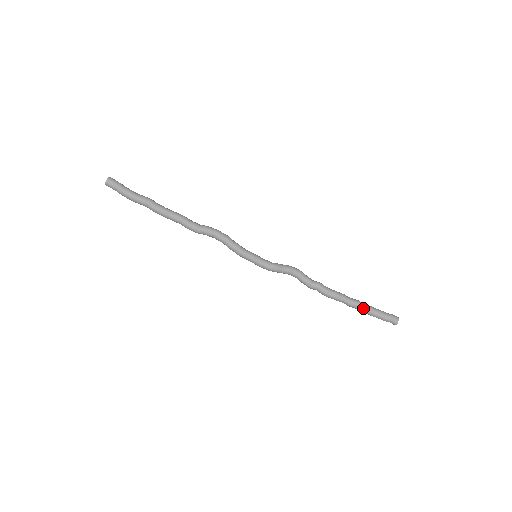
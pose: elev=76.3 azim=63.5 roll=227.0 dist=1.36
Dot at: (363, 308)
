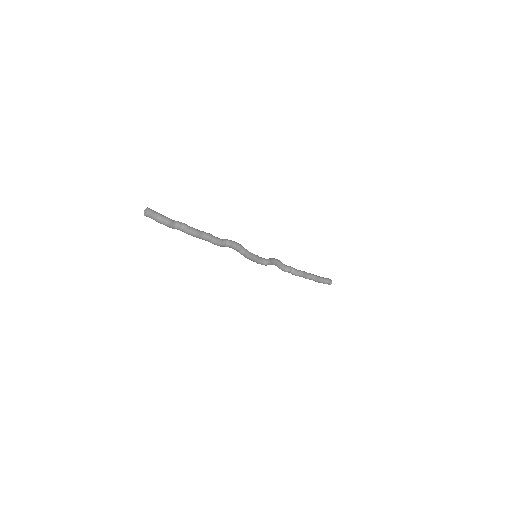
Dot at: (316, 278)
